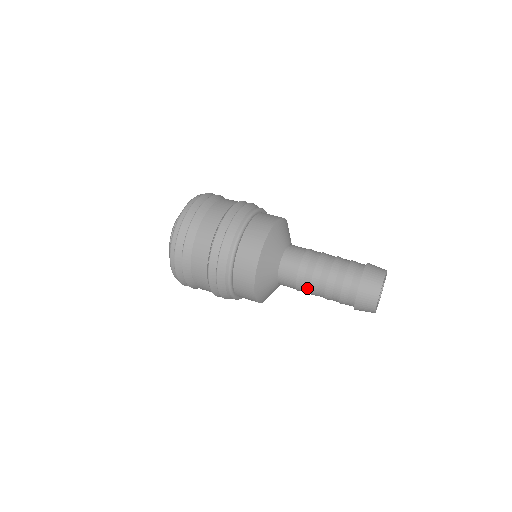
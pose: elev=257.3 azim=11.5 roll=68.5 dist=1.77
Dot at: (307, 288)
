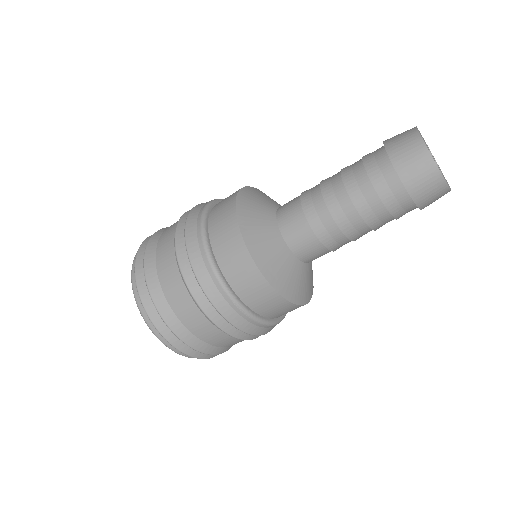
Dot at: (329, 222)
